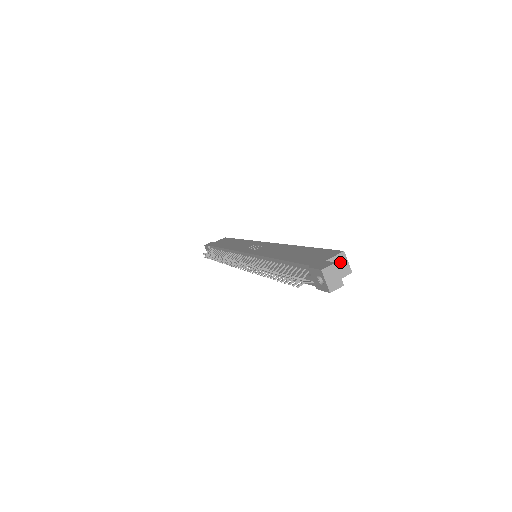
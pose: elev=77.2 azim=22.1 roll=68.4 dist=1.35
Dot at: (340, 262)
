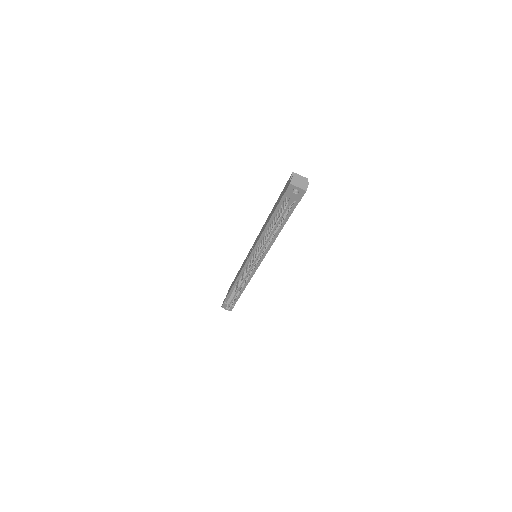
Dot at: occluded
